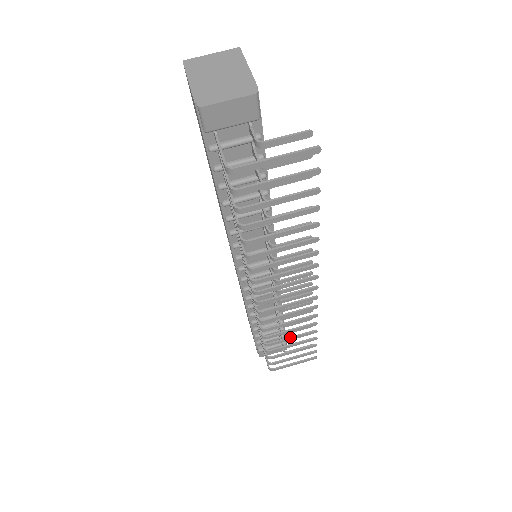
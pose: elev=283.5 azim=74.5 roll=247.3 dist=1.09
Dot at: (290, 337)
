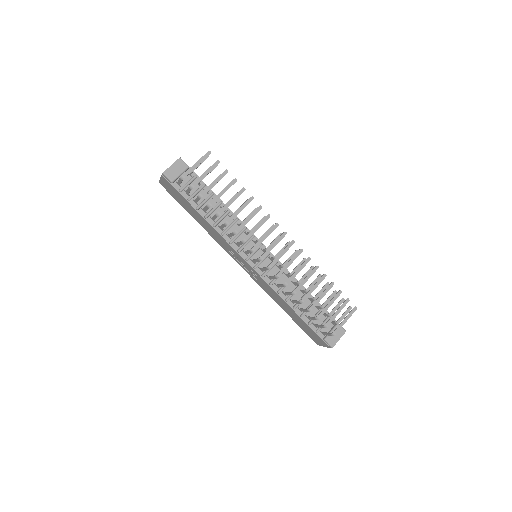
Dot at: (312, 287)
